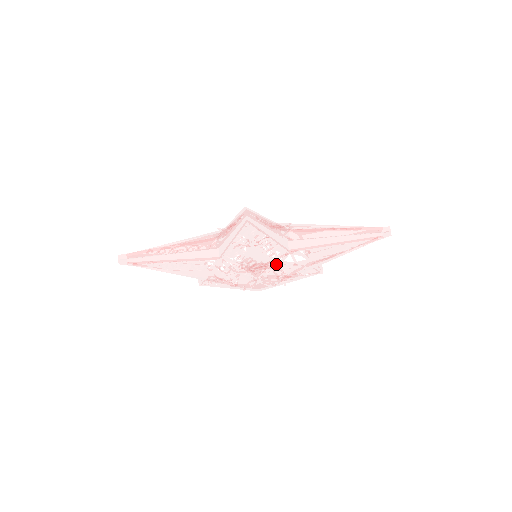
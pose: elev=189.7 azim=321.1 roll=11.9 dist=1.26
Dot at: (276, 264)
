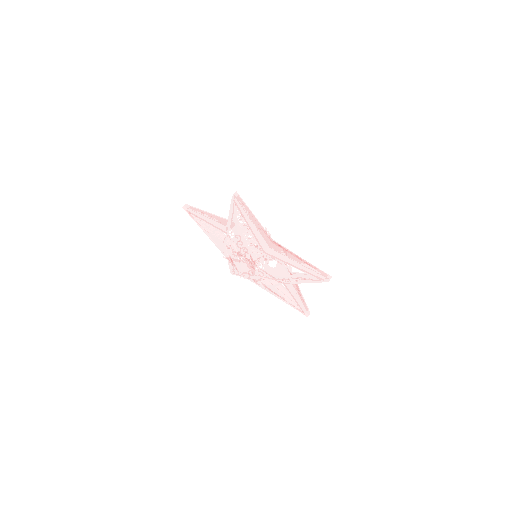
Dot at: (271, 280)
